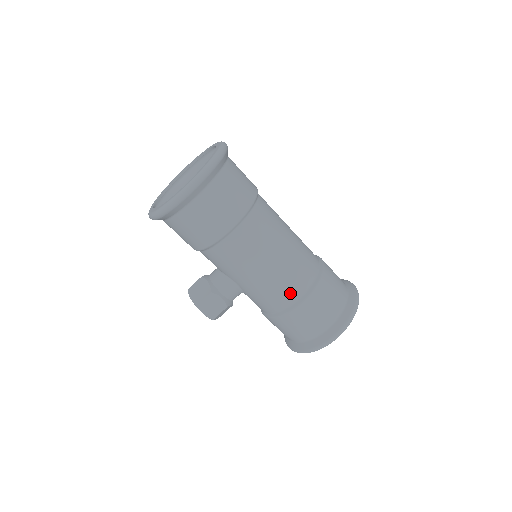
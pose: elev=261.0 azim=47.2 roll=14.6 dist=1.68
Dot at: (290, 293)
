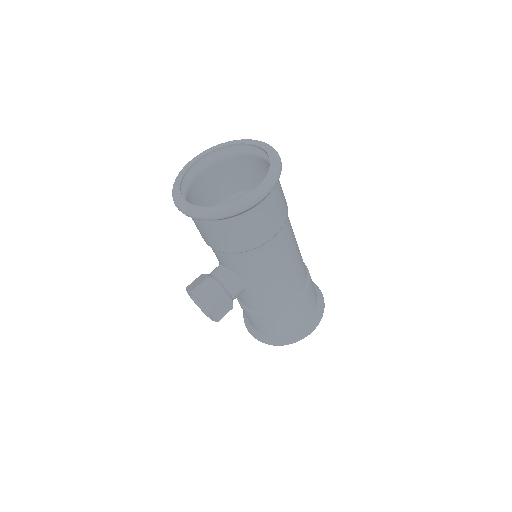
Dot at: (293, 294)
